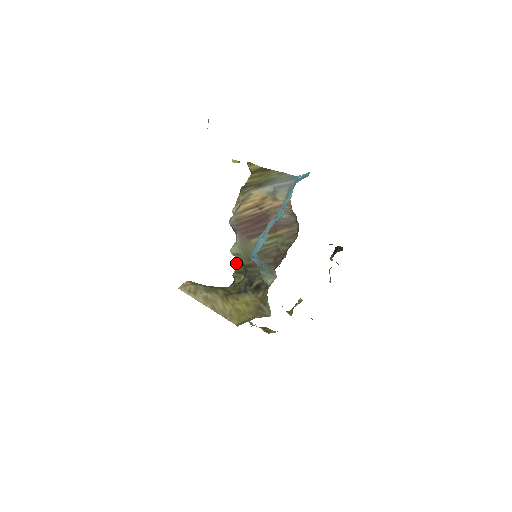
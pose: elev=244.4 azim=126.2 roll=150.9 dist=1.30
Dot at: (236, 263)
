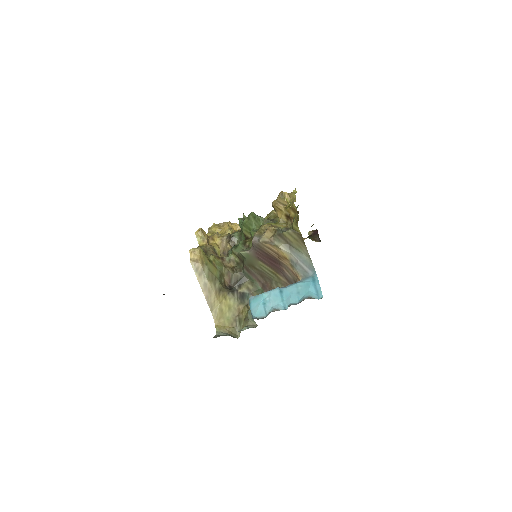
Dot at: (240, 225)
